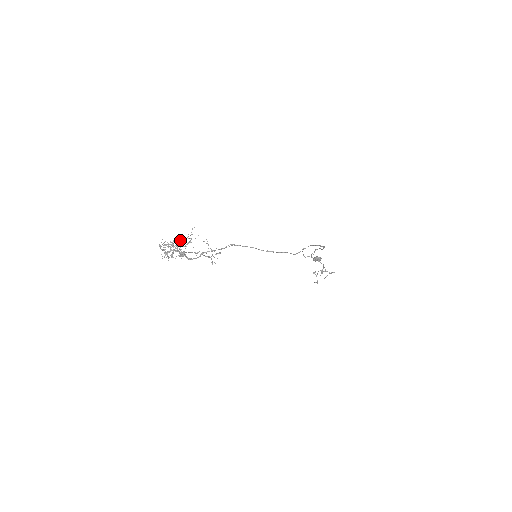
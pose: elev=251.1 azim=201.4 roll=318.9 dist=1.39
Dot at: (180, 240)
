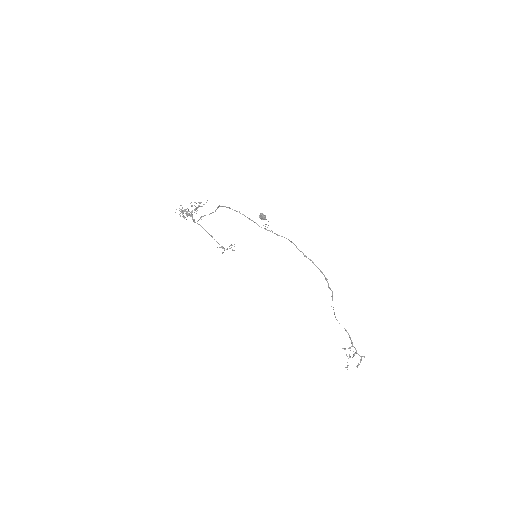
Dot at: occluded
